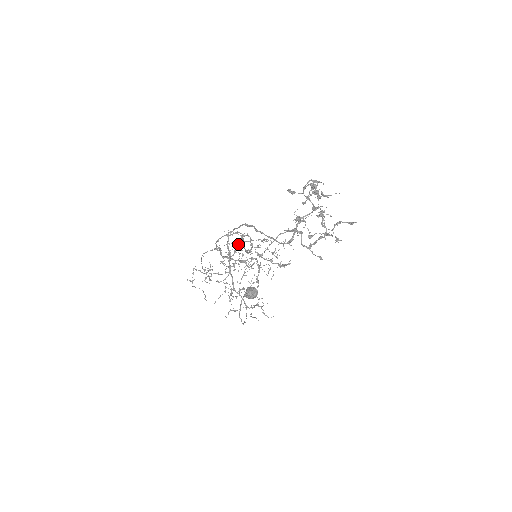
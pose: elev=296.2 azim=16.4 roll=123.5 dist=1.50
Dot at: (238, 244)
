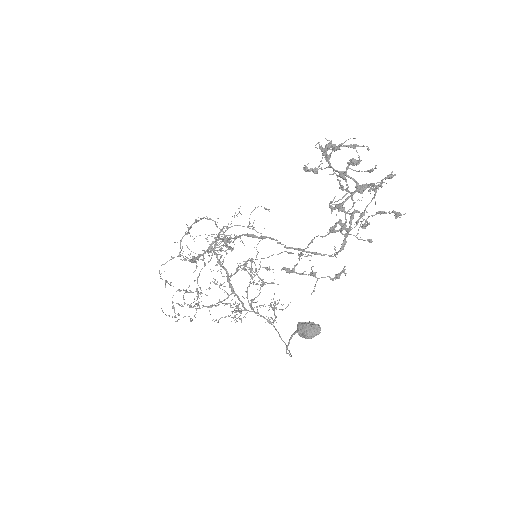
Dot at: (246, 263)
